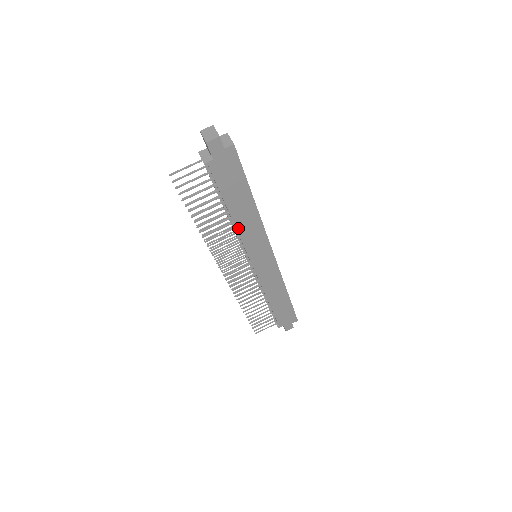
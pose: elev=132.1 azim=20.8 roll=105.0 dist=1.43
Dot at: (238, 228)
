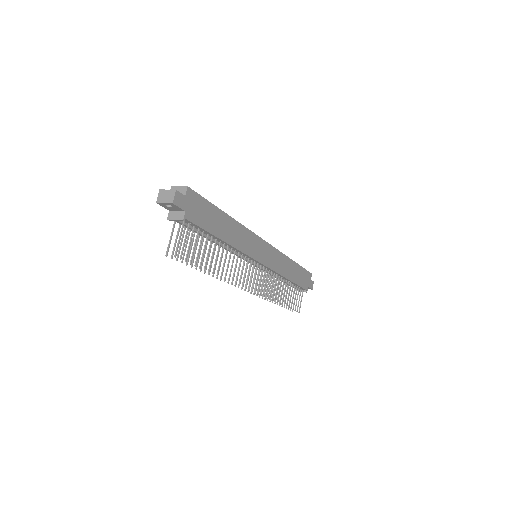
Dot at: (235, 246)
